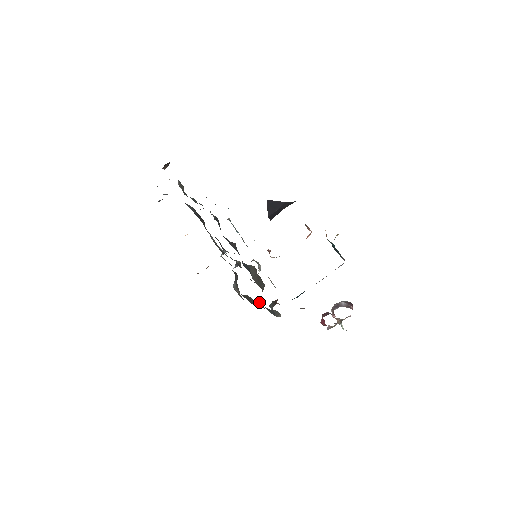
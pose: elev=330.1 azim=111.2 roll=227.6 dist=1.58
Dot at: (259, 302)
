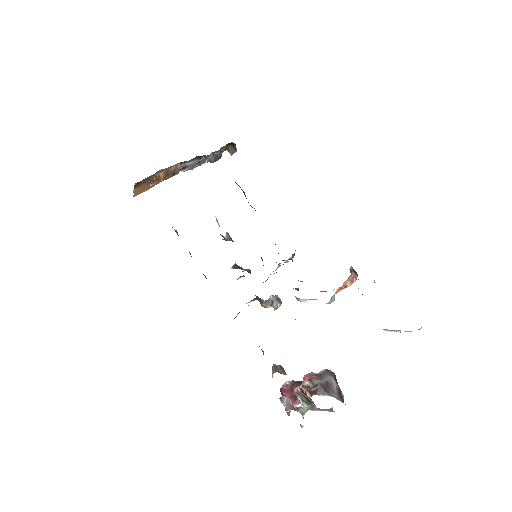
Dot at: occluded
